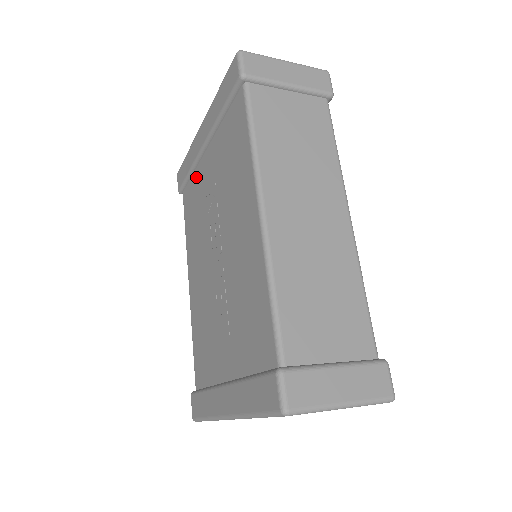
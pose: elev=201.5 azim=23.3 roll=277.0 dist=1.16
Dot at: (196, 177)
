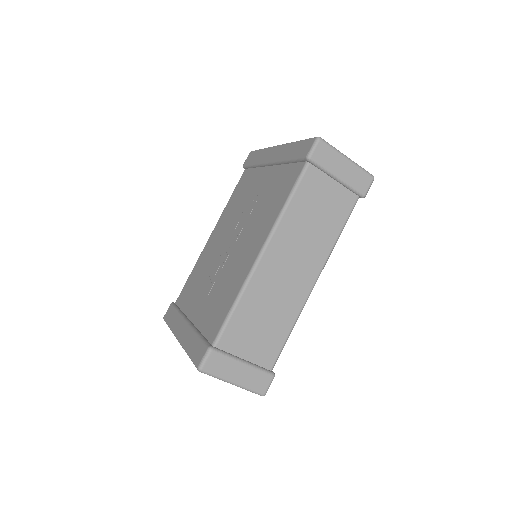
Dot at: (256, 173)
